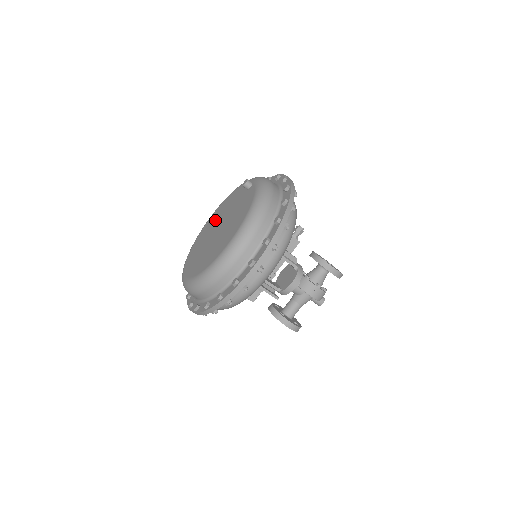
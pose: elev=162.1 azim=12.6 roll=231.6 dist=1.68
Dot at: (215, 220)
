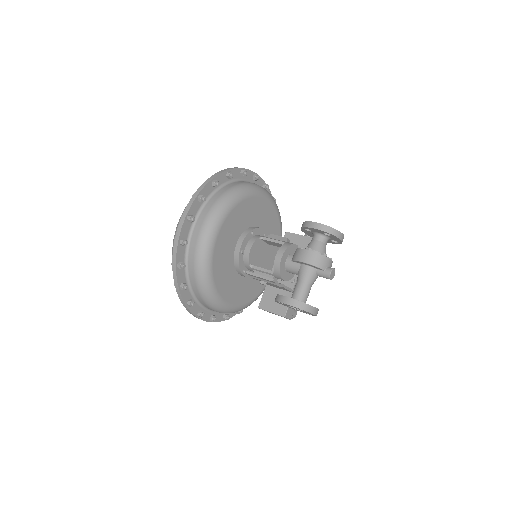
Dot at: occluded
